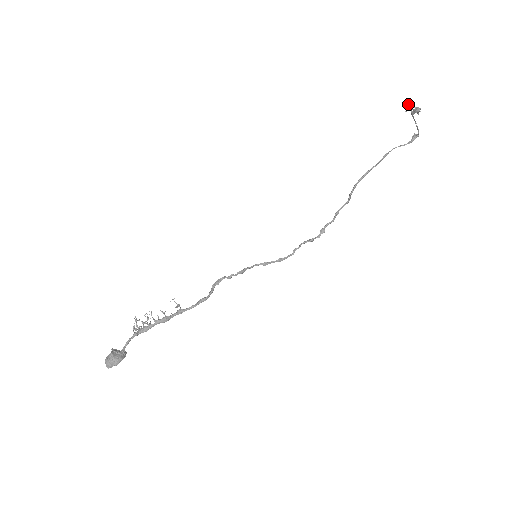
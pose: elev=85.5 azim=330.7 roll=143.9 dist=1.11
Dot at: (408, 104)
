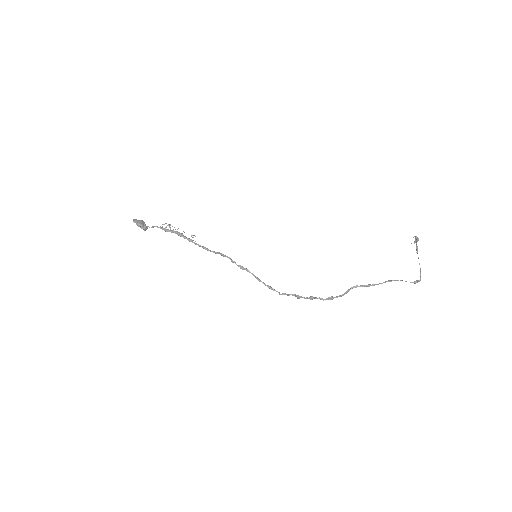
Dot at: (415, 236)
